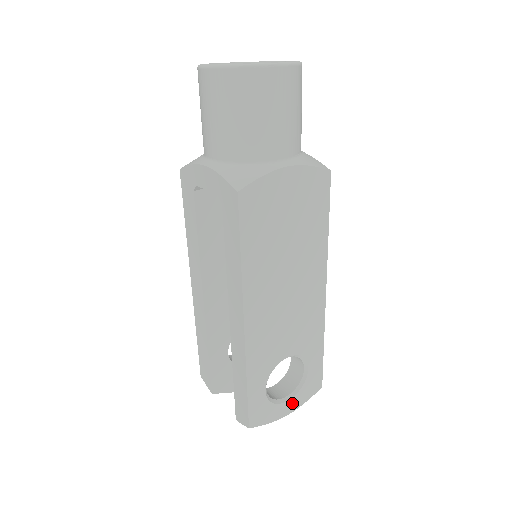
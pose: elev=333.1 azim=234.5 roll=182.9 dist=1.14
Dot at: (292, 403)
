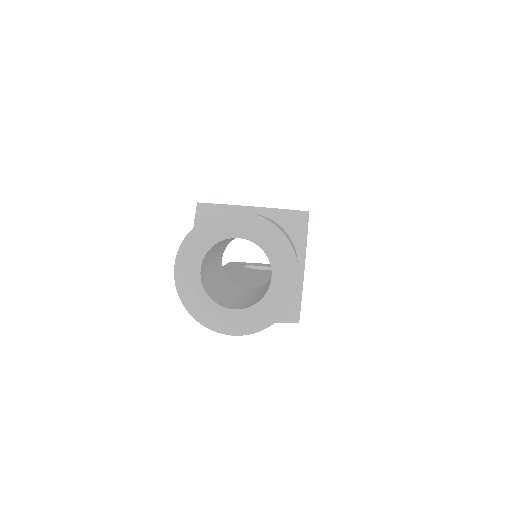
Dot at: occluded
